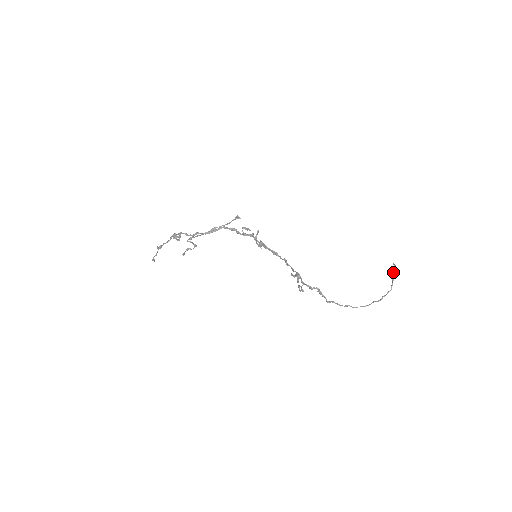
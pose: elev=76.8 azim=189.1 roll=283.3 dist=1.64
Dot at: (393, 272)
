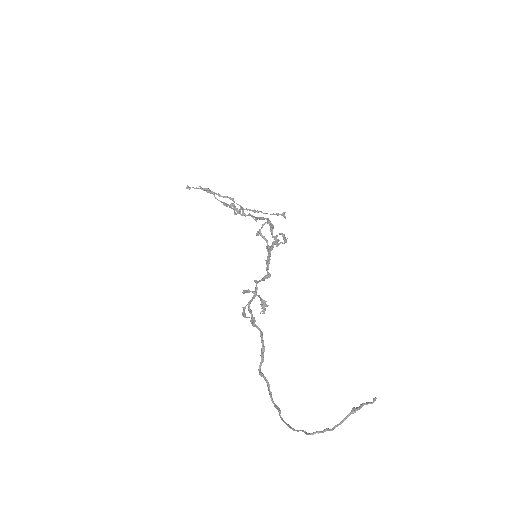
Dot at: (362, 406)
